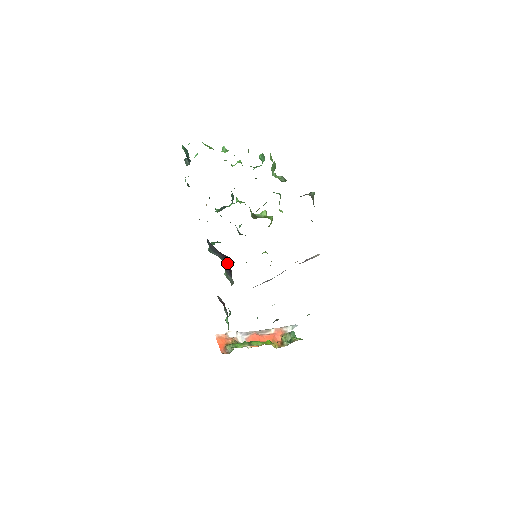
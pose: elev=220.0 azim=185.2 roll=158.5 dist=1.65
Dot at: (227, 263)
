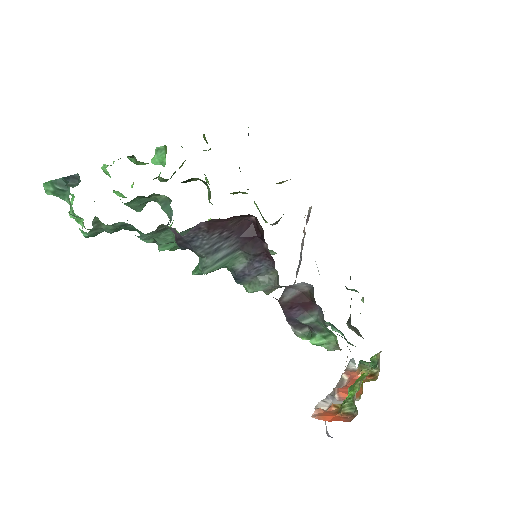
Dot at: (249, 242)
